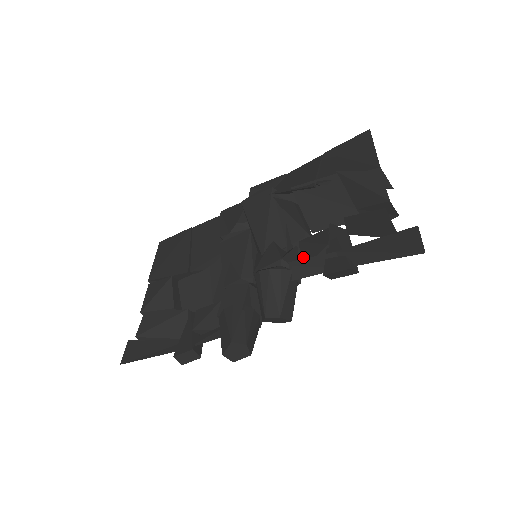
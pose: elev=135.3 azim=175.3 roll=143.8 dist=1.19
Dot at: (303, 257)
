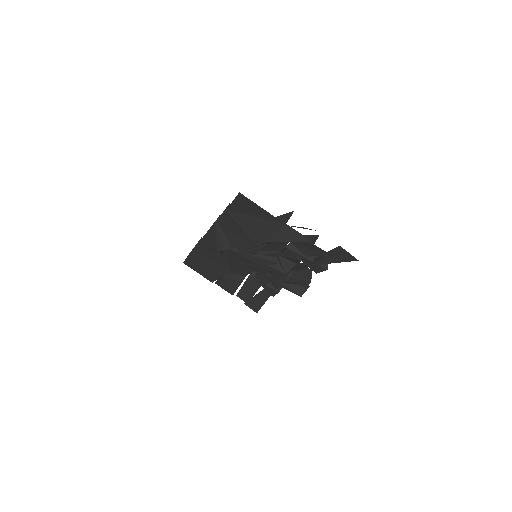
Dot at: (290, 261)
